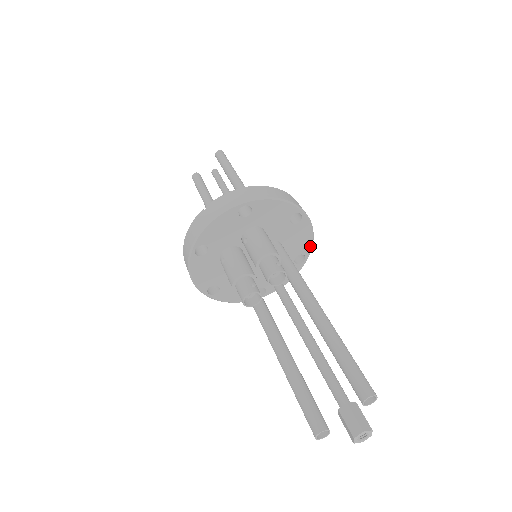
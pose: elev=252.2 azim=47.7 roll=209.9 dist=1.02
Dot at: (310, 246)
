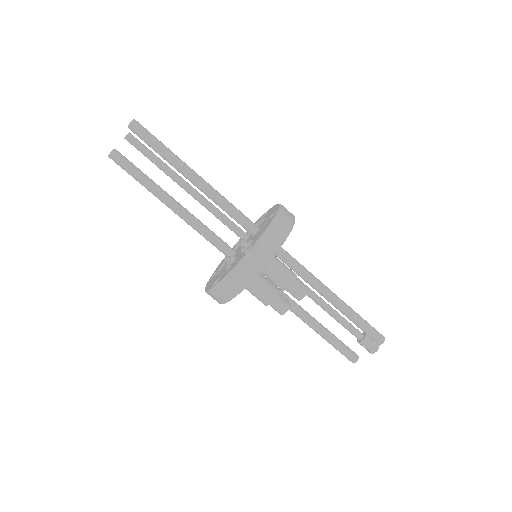
Dot at: occluded
